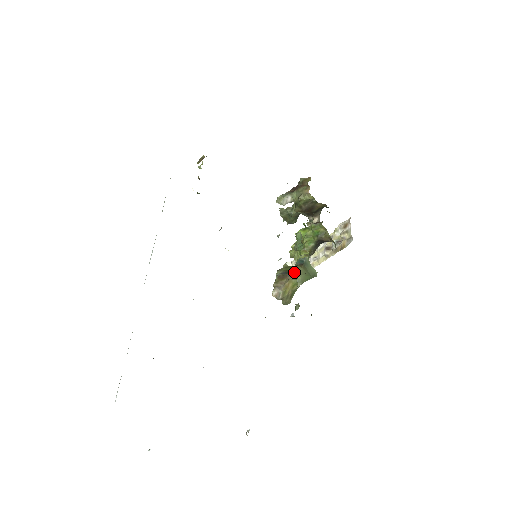
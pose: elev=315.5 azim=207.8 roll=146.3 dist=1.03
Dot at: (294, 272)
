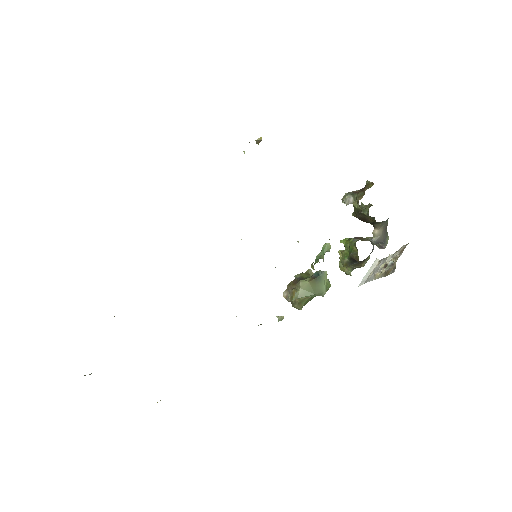
Dot at: (298, 283)
